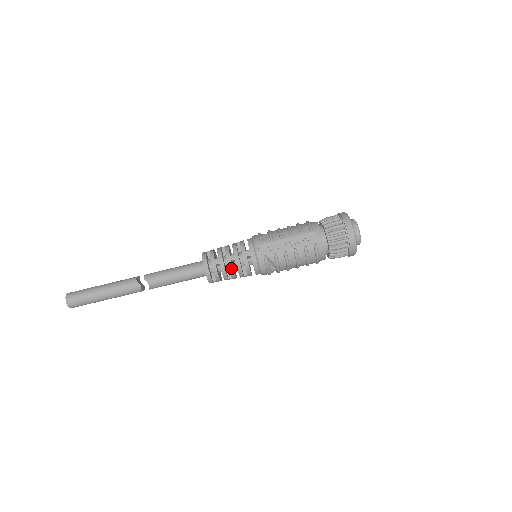
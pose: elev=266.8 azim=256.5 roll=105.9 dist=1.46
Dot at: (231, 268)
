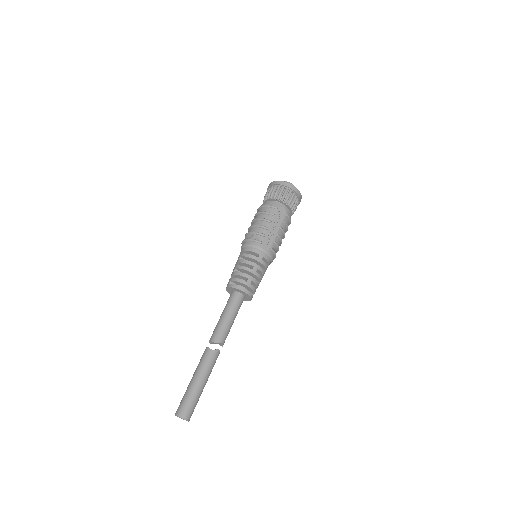
Dot at: (259, 276)
